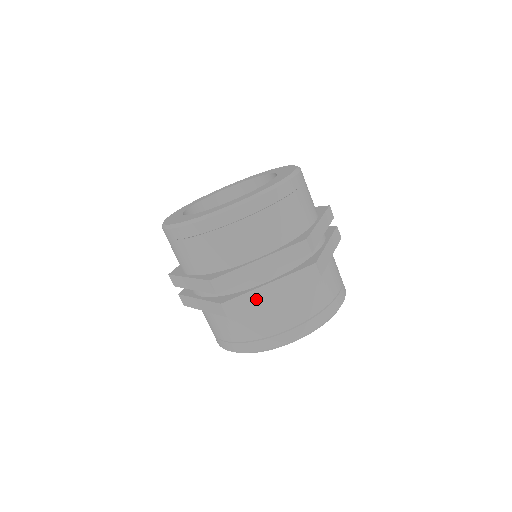
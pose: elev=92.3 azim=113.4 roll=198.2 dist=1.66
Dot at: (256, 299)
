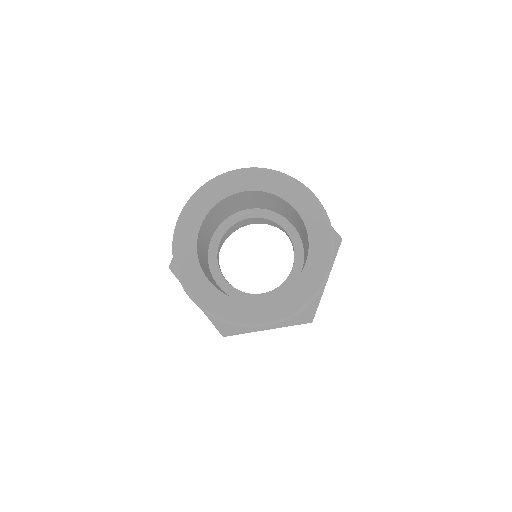
Dot at: occluded
